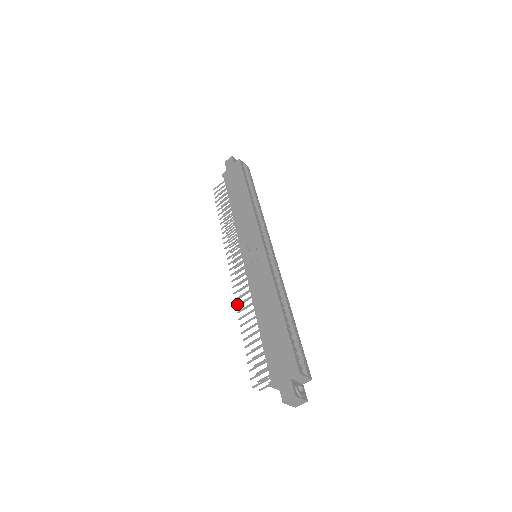
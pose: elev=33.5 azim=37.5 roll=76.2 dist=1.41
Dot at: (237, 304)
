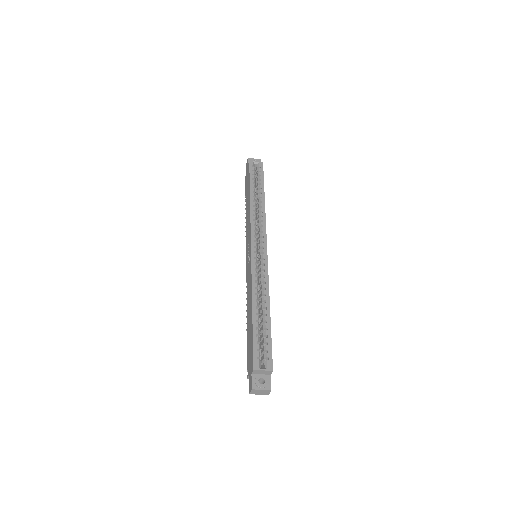
Dot at: (246, 304)
